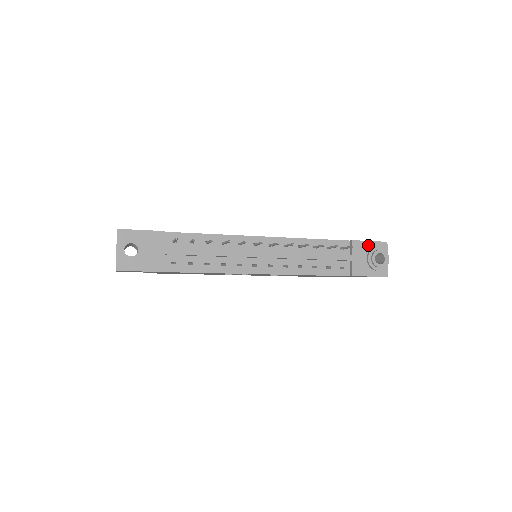
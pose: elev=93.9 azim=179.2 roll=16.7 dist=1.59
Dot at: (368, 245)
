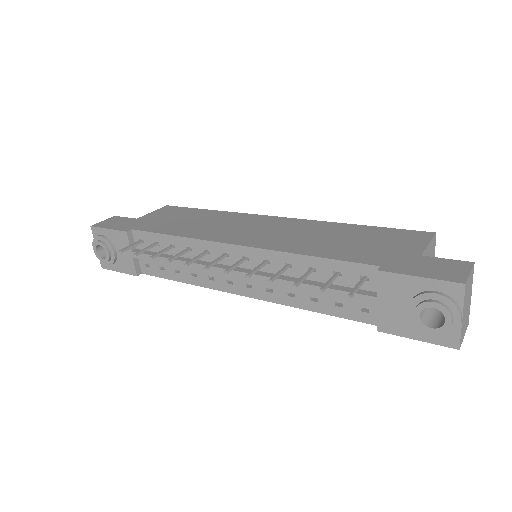
Dot at: (414, 284)
